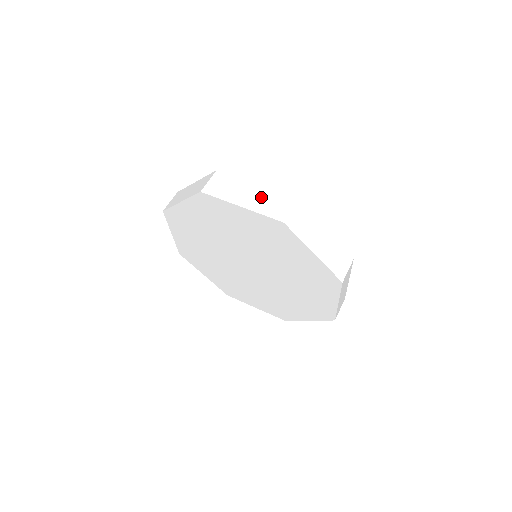
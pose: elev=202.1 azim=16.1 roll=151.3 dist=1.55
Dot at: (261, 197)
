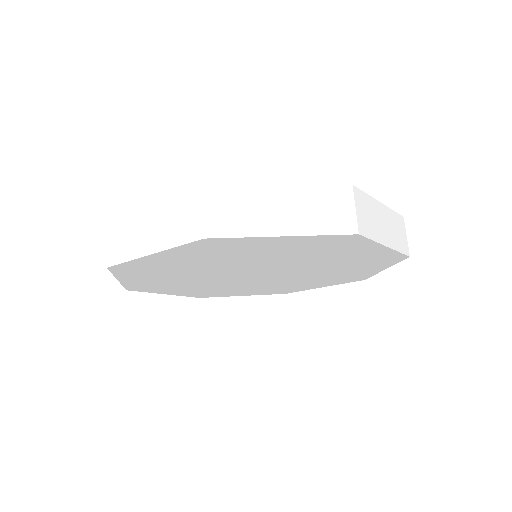
Dot at: (302, 206)
